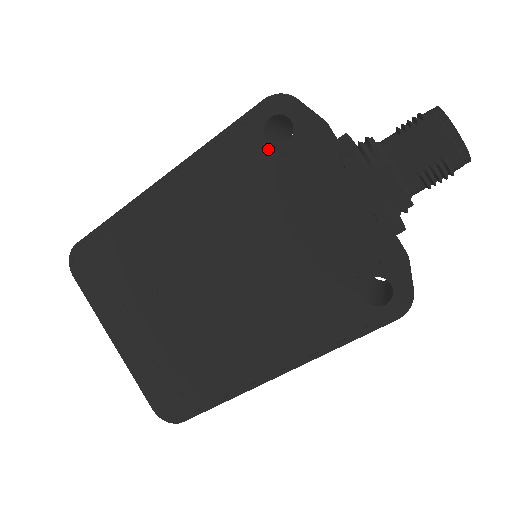
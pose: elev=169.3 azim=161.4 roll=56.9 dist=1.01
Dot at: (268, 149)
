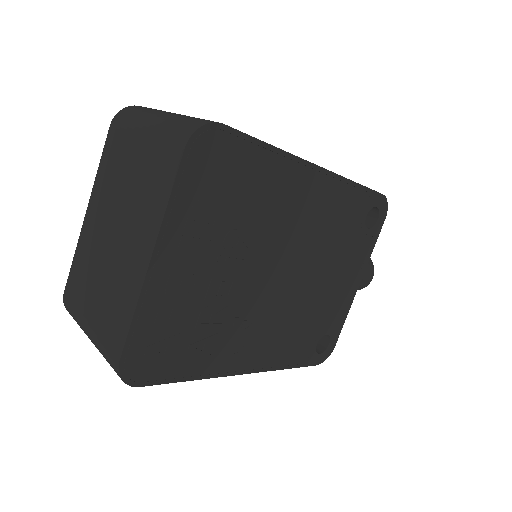
Dot at: (363, 222)
